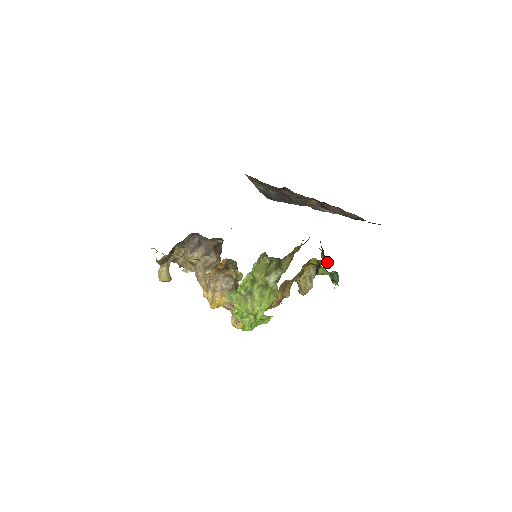
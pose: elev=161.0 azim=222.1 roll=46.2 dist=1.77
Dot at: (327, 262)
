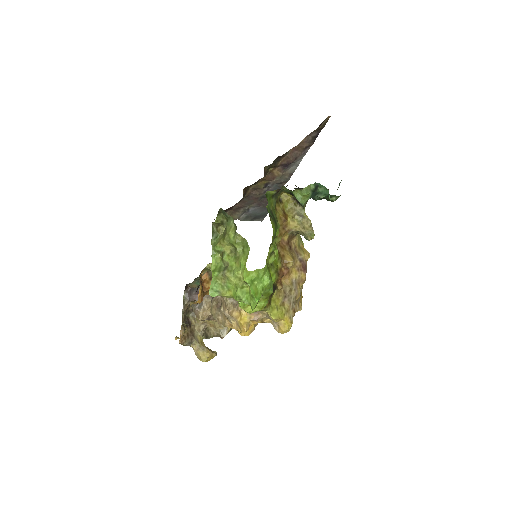
Dot at: occluded
